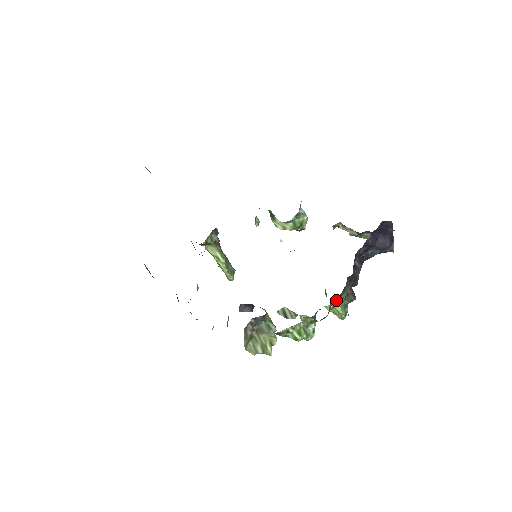
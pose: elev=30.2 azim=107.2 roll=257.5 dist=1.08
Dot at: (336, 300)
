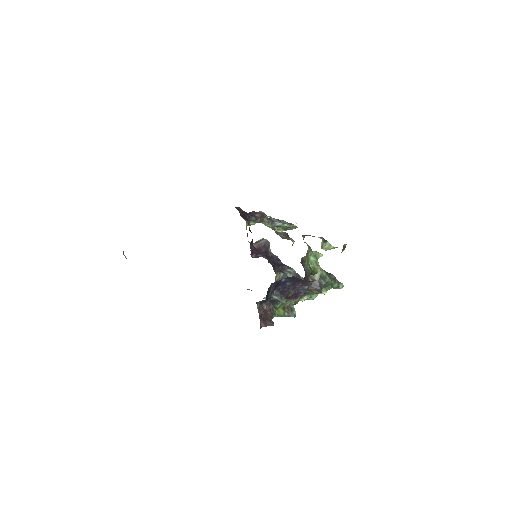
Dot at: (300, 296)
